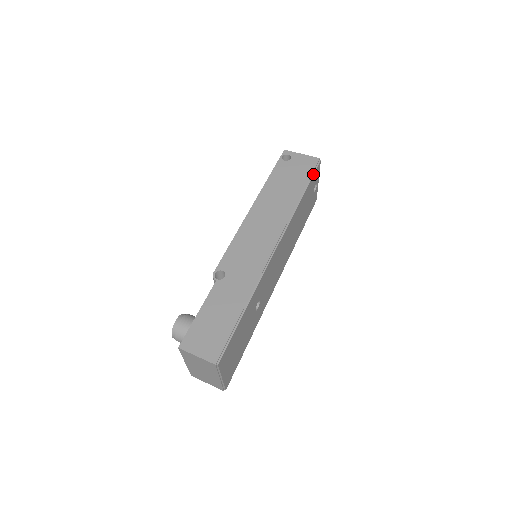
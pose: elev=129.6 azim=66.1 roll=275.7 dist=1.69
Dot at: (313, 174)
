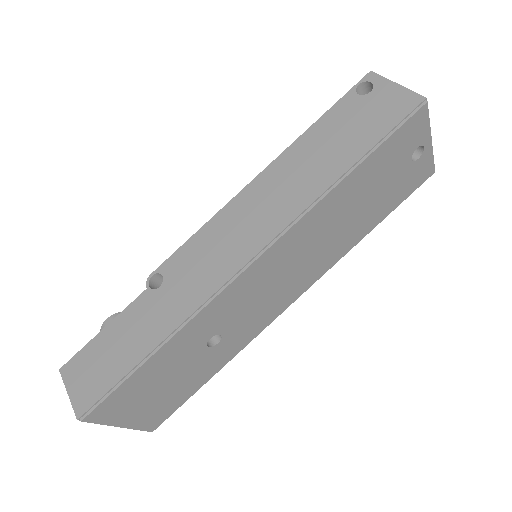
Dot at: (394, 131)
